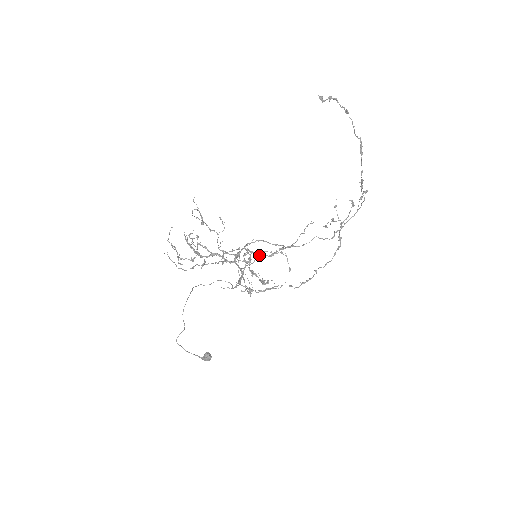
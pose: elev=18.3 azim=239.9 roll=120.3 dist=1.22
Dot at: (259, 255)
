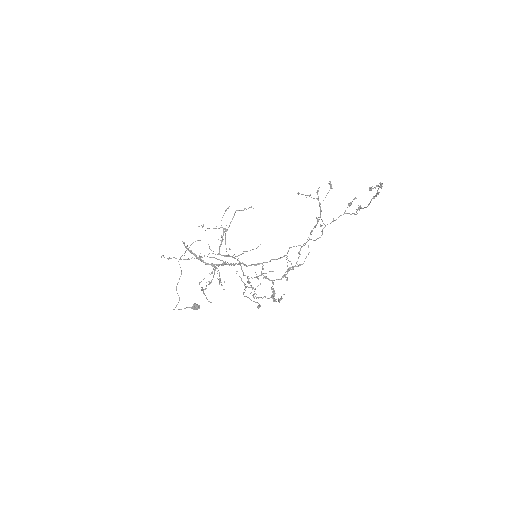
Dot at: (233, 217)
